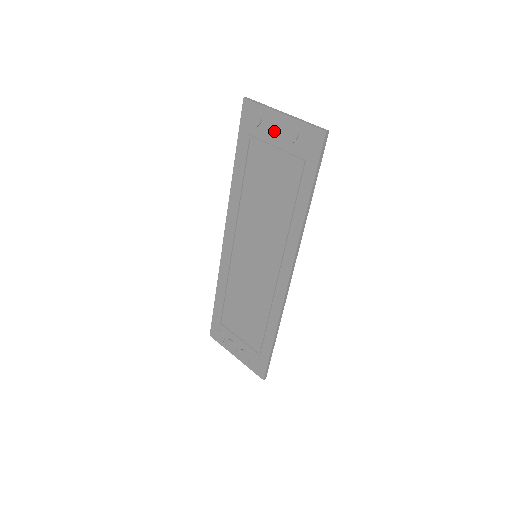
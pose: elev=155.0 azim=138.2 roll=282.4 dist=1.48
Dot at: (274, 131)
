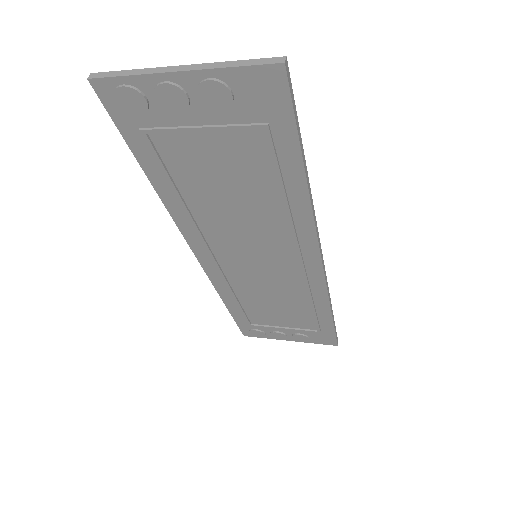
Dot at: (183, 106)
